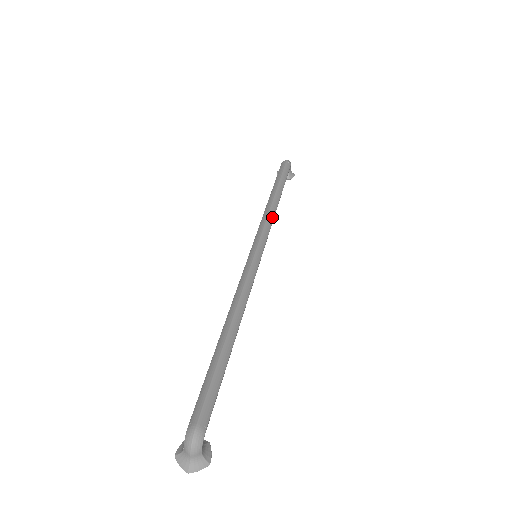
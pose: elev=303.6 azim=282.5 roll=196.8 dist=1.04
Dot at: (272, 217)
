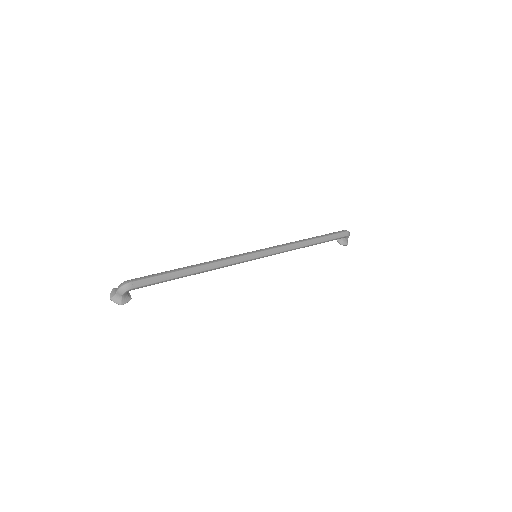
Dot at: (291, 248)
